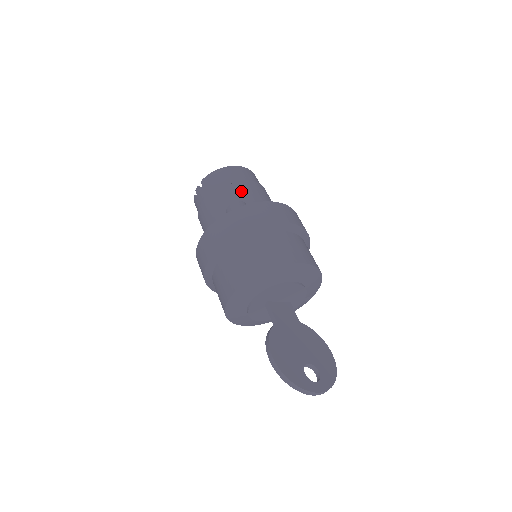
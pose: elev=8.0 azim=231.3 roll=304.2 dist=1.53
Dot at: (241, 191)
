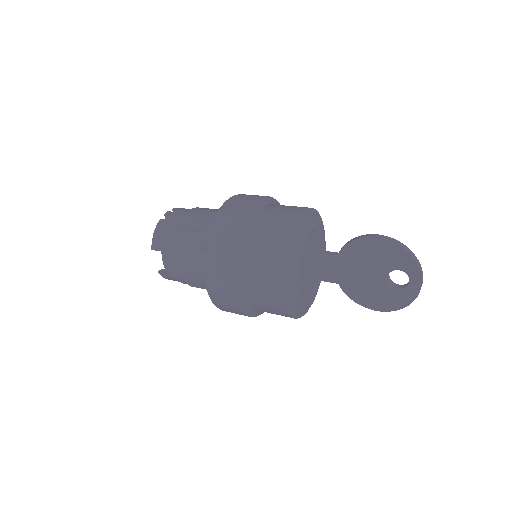
Dot at: occluded
